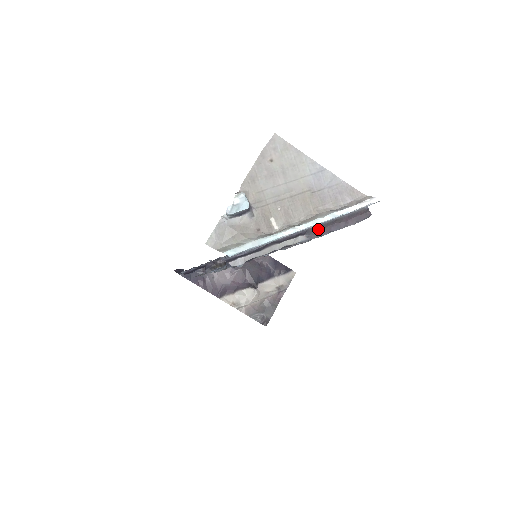
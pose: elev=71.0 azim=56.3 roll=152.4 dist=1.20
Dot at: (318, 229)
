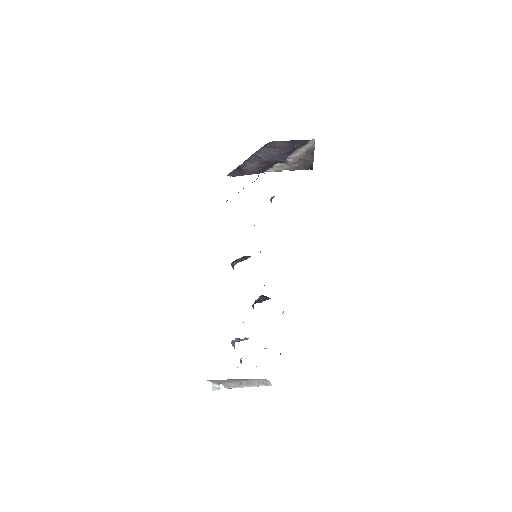
Dot at: occluded
